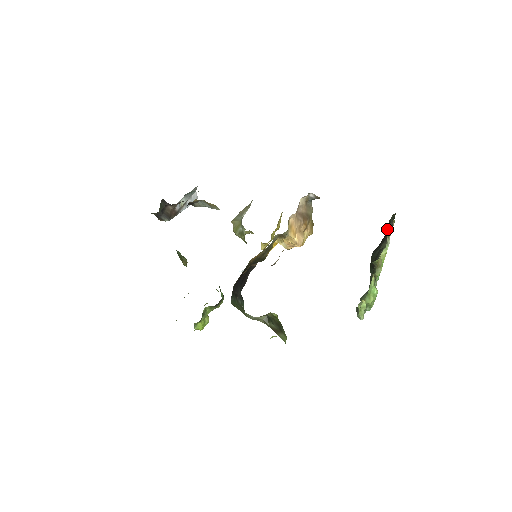
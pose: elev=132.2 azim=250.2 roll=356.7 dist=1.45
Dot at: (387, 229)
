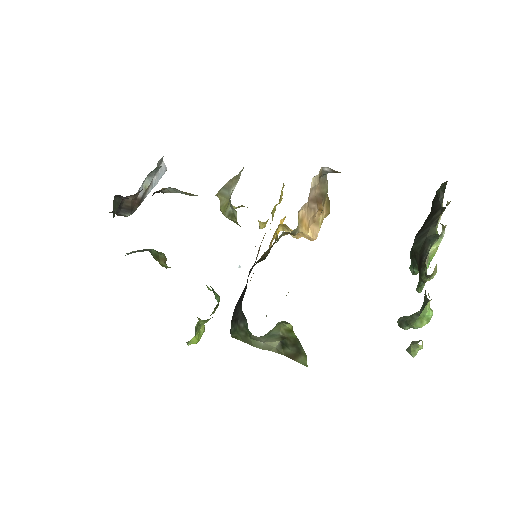
Dot at: (434, 204)
